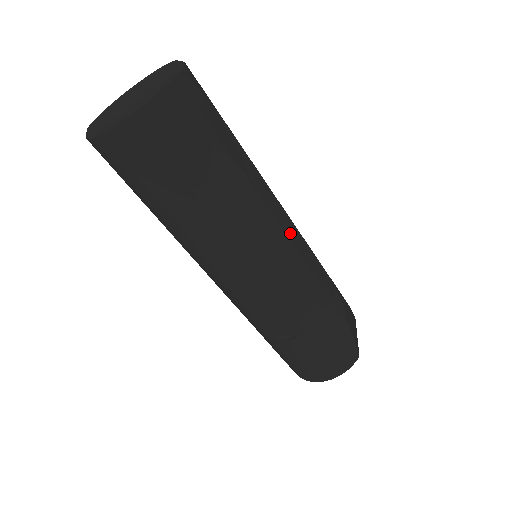
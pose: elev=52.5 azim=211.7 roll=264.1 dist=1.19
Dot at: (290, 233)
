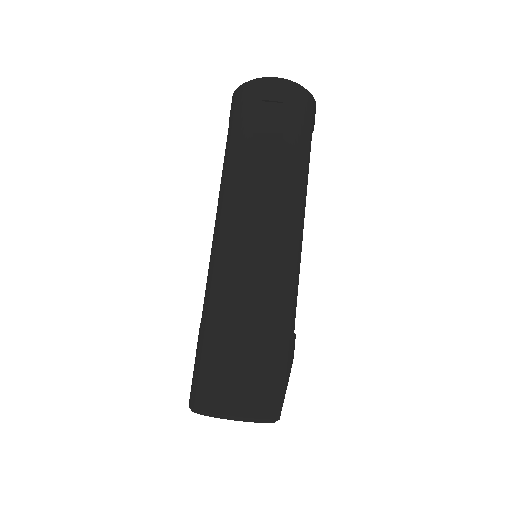
Dot at: occluded
